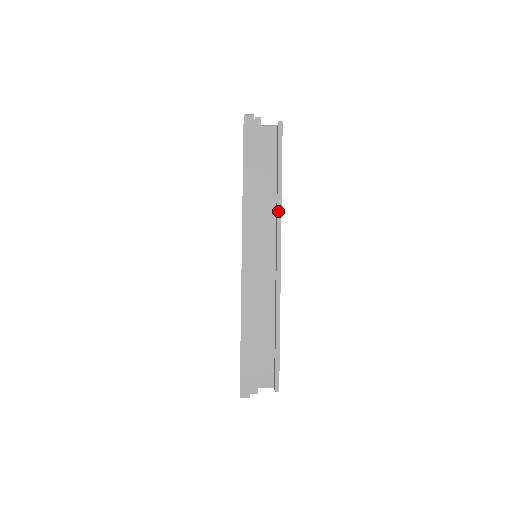
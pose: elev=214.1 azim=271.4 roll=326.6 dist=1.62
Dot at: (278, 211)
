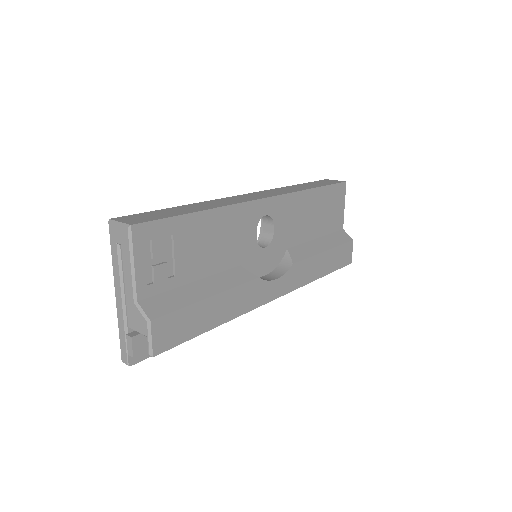
Dot at: (239, 314)
